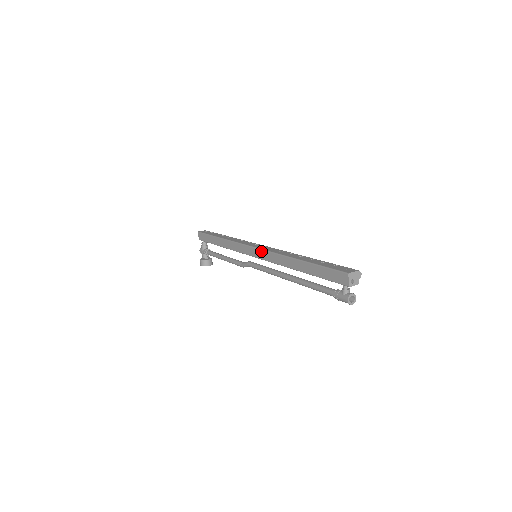
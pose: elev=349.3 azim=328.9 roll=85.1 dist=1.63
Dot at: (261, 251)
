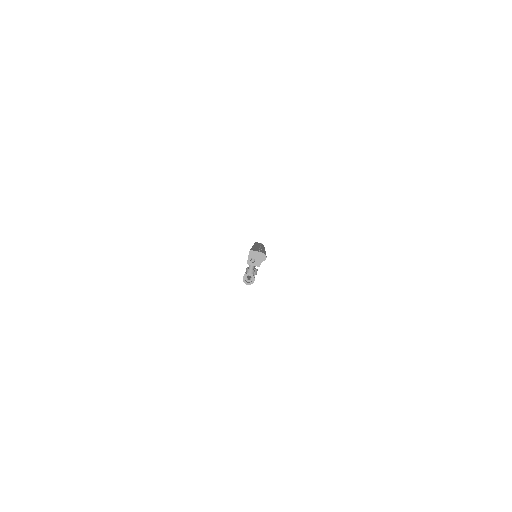
Dot at: occluded
